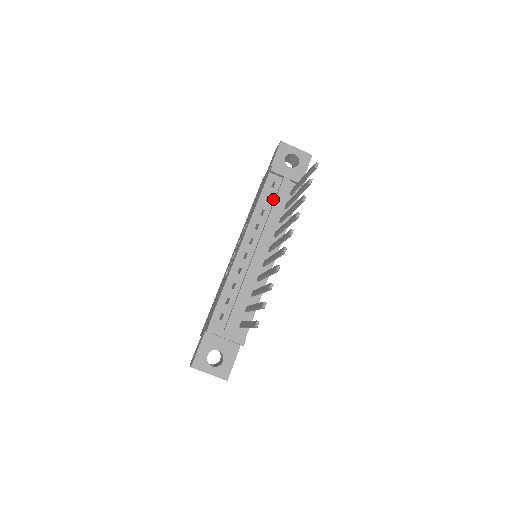
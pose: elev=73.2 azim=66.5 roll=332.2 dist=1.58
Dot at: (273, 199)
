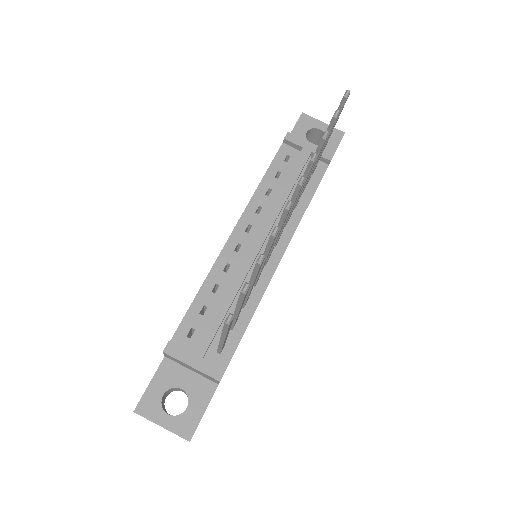
Dot at: (285, 176)
